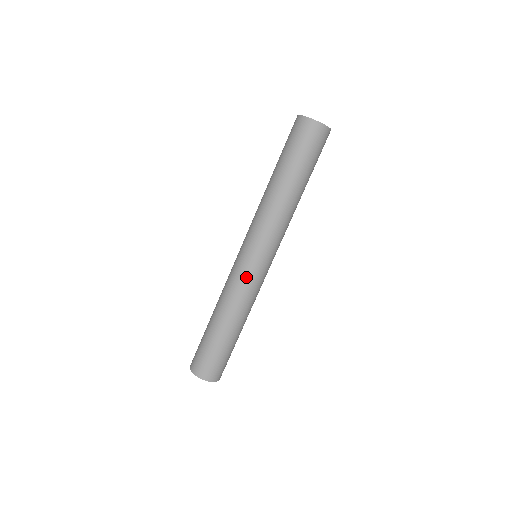
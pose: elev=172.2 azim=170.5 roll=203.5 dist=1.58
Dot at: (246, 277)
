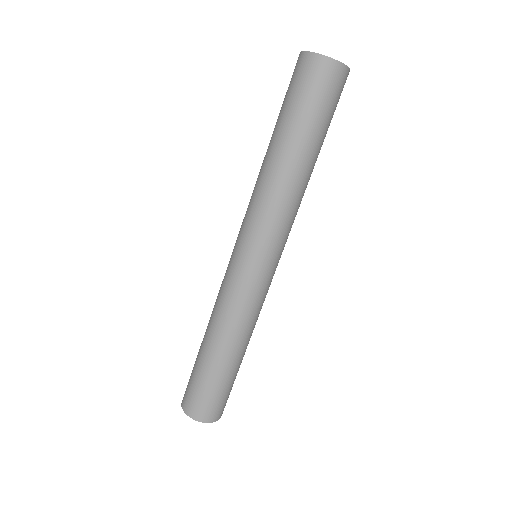
Dot at: (253, 290)
